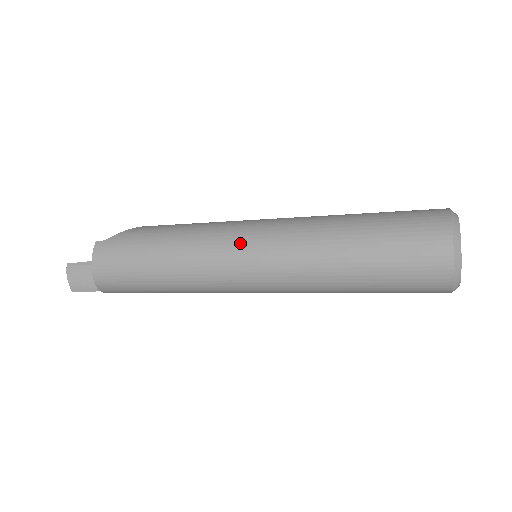
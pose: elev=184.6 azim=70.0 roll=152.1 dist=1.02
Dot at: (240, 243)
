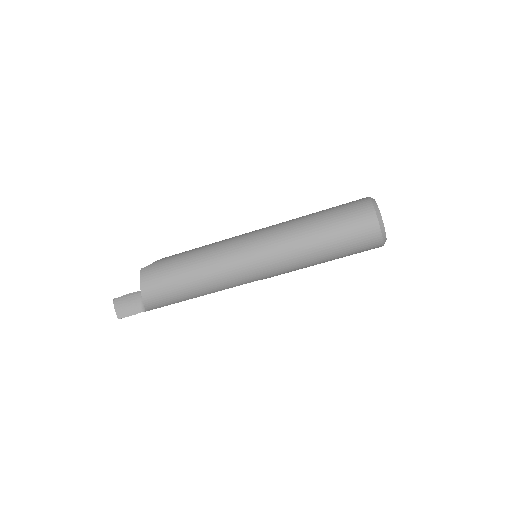
Dot at: (246, 241)
